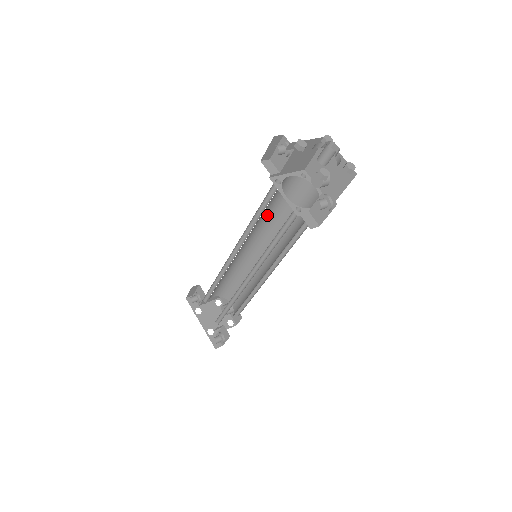
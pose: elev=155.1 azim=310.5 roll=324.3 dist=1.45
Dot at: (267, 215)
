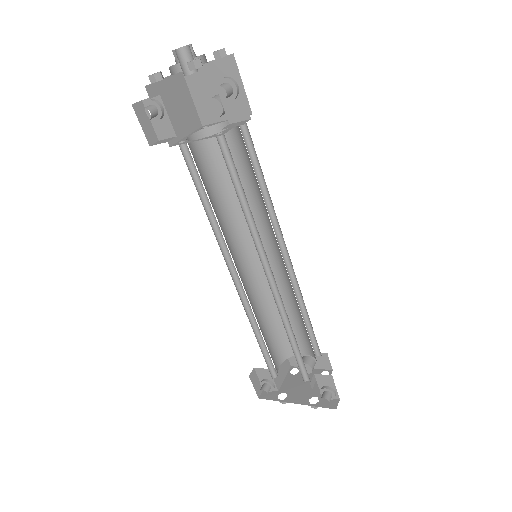
Dot at: (220, 205)
